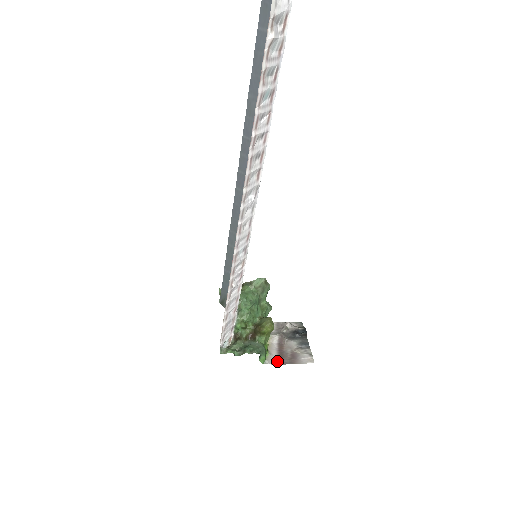
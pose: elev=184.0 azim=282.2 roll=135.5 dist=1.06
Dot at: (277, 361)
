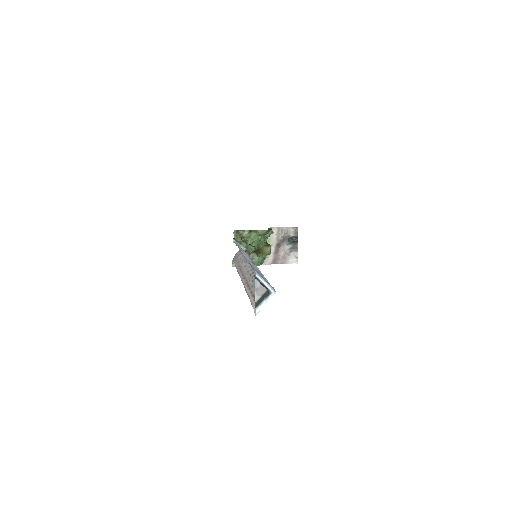
Dot at: (272, 262)
